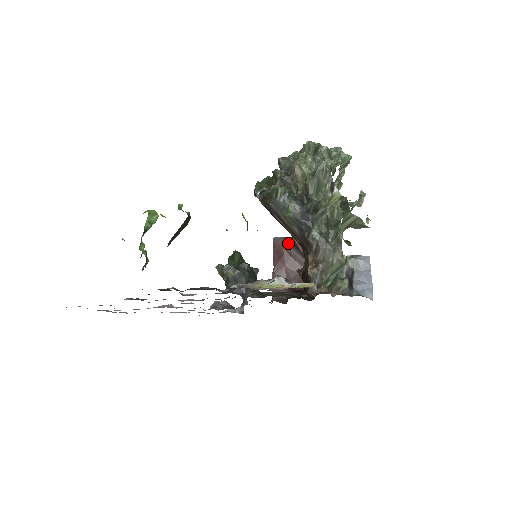
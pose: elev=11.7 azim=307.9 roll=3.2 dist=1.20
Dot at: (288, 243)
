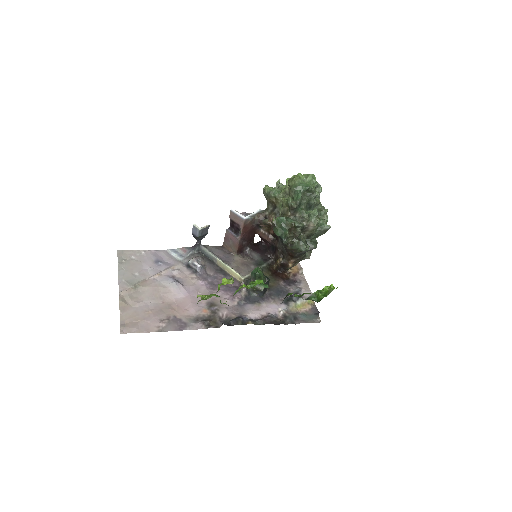
Dot at: (255, 223)
